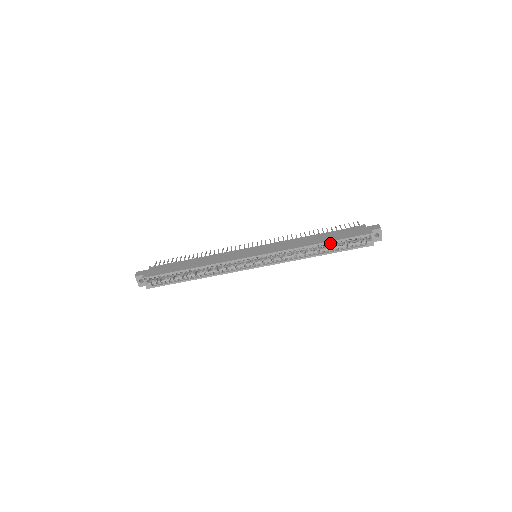
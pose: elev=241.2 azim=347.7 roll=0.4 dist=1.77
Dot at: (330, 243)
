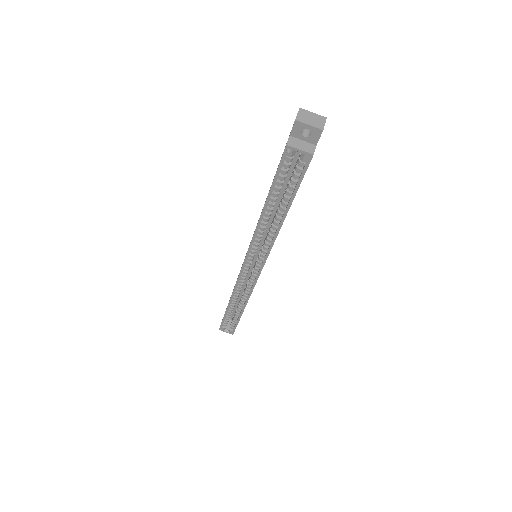
Dot at: (272, 199)
